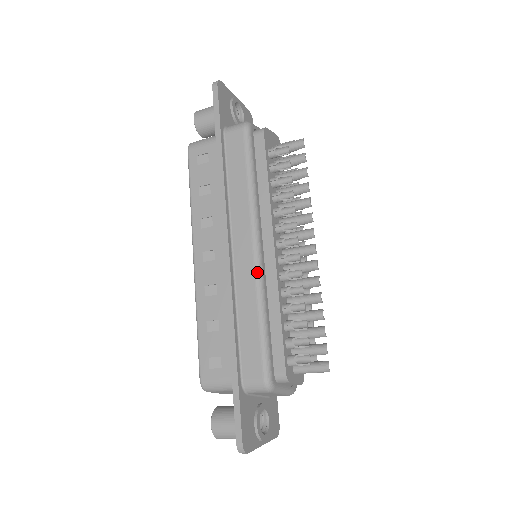
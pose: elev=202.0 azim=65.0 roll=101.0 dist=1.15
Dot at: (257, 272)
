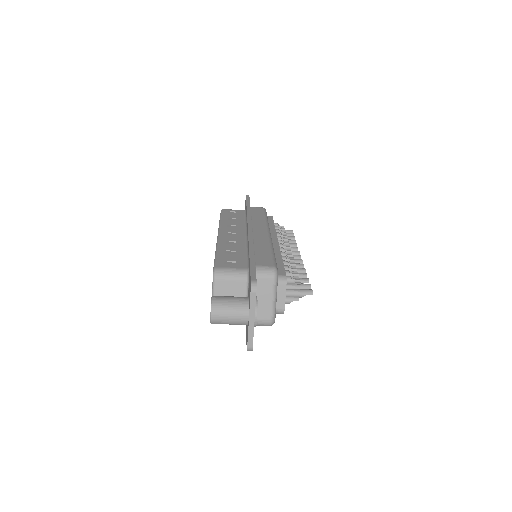
Dot at: (270, 238)
